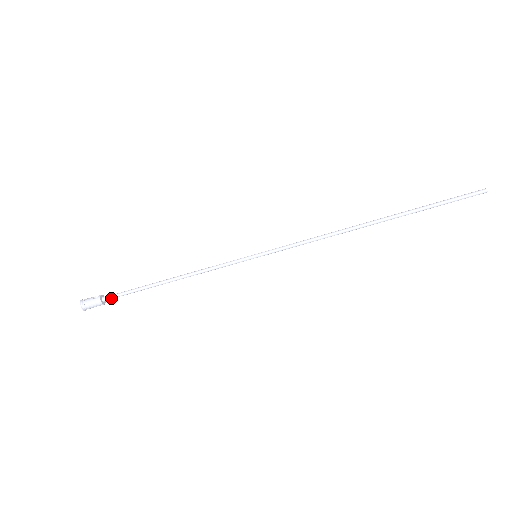
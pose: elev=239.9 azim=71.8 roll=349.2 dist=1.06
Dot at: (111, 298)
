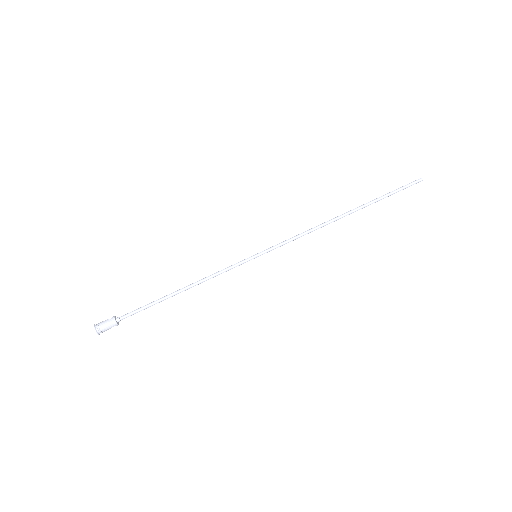
Dot at: (125, 317)
